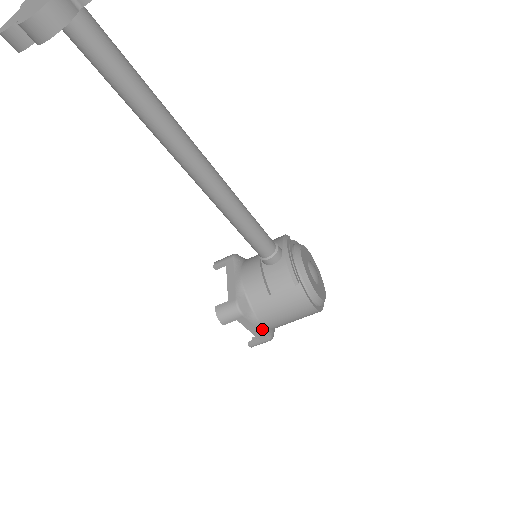
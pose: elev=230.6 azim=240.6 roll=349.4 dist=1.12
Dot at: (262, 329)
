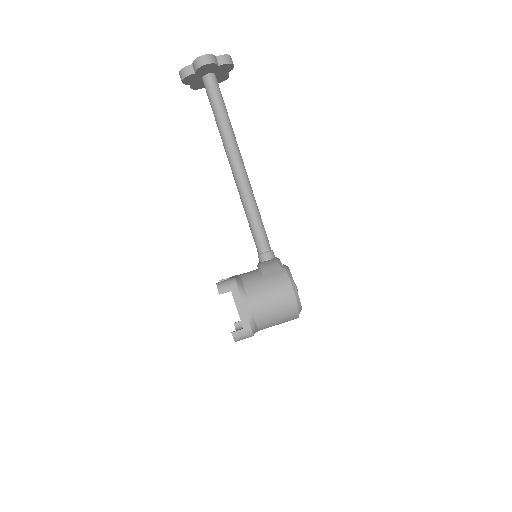
Dot at: (248, 311)
